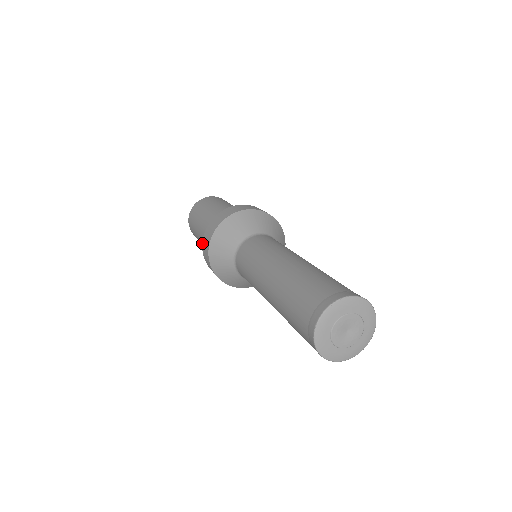
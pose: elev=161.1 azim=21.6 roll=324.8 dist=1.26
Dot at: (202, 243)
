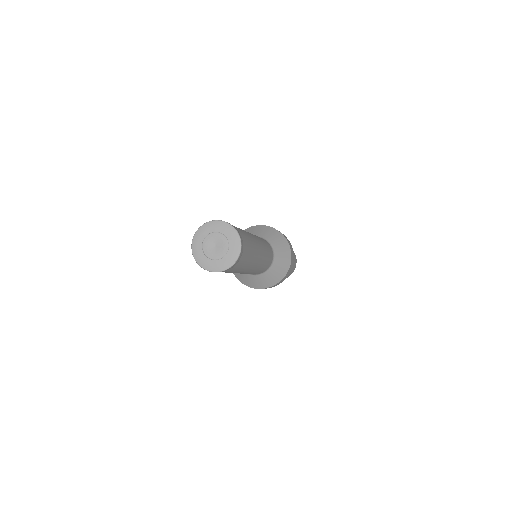
Dot at: occluded
